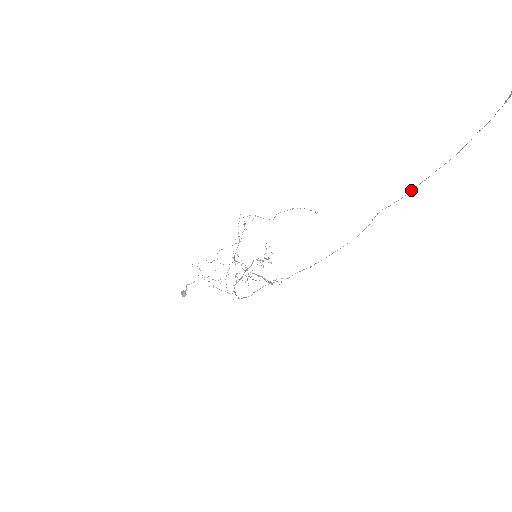
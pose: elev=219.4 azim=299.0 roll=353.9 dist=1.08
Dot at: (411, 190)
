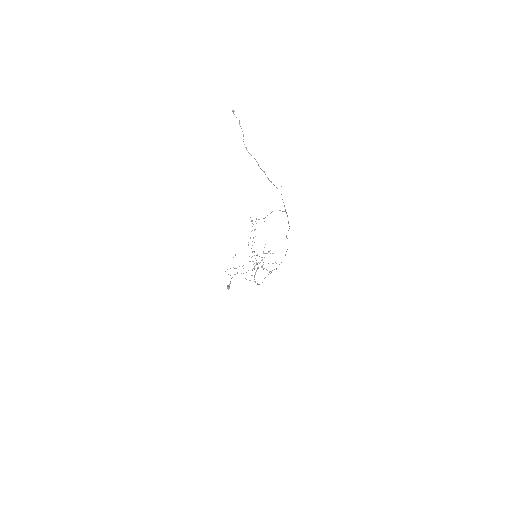
Dot at: occluded
